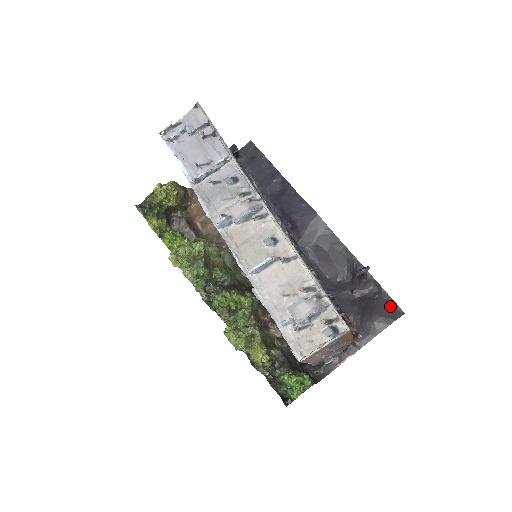
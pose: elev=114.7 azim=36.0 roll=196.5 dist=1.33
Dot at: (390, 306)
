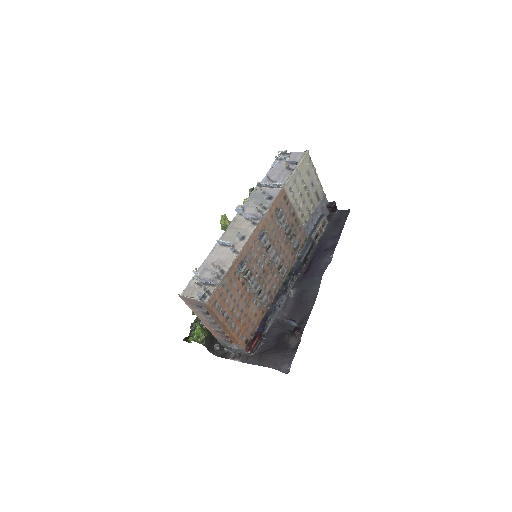
Dot at: (286, 361)
